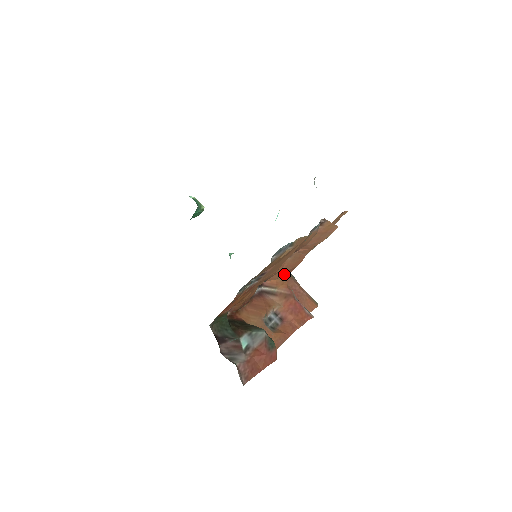
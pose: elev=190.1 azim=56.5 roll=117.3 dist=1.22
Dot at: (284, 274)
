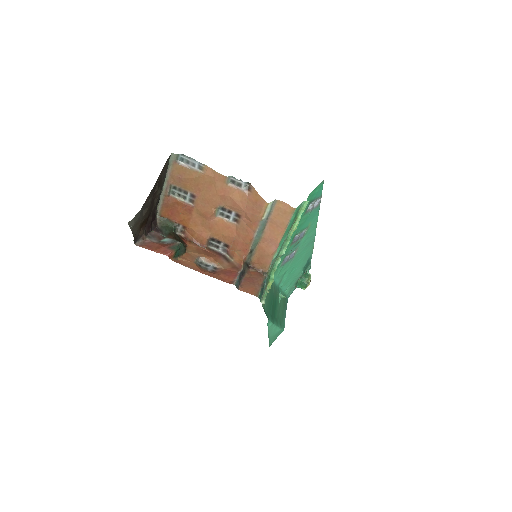
Dot at: (241, 249)
